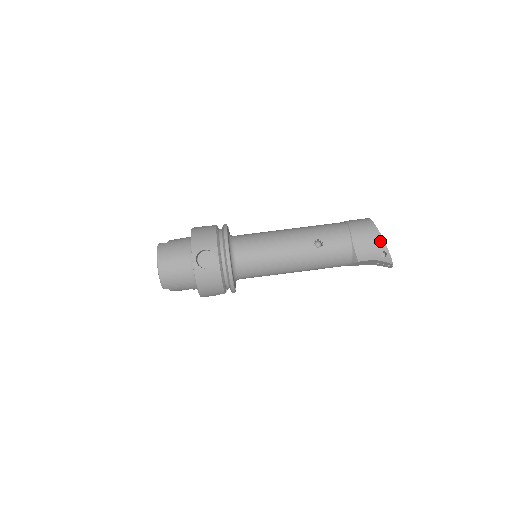
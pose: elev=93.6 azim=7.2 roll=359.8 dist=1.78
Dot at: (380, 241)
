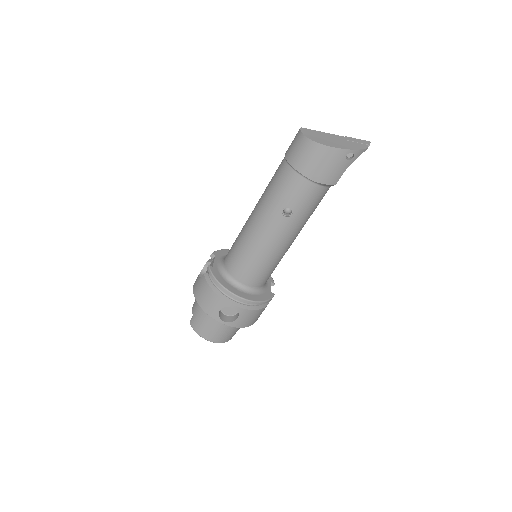
Dot at: (334, 152)
